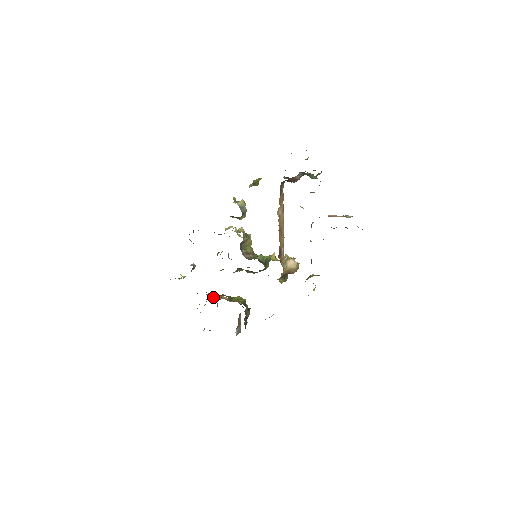
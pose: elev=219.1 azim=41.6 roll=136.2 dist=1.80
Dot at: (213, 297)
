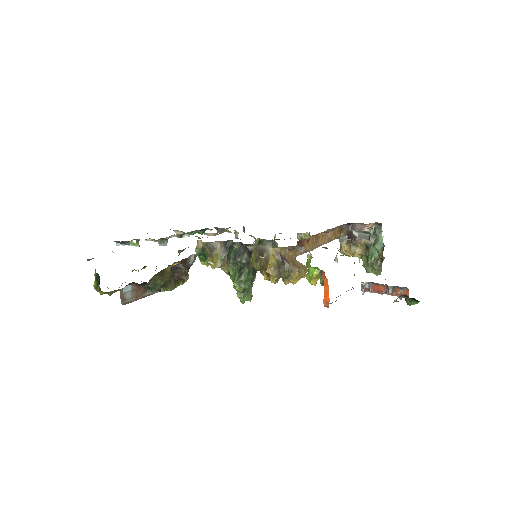
Dot at: occluded
